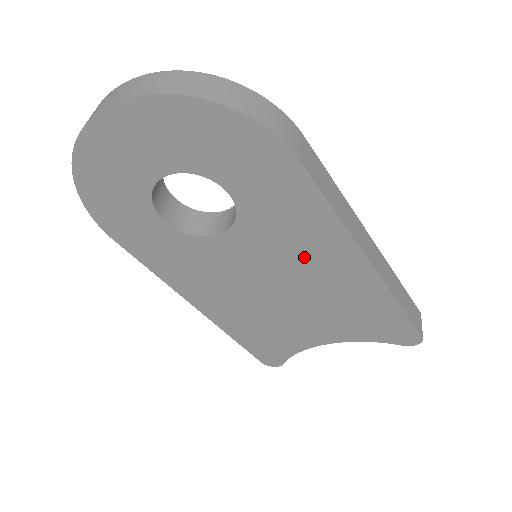
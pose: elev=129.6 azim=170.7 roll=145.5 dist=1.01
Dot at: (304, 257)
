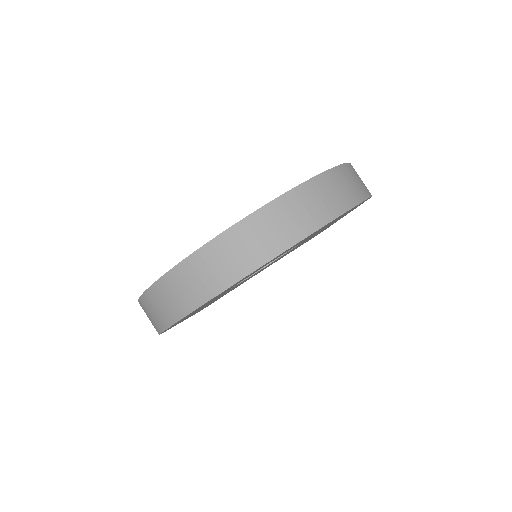
Dot at: occluded
